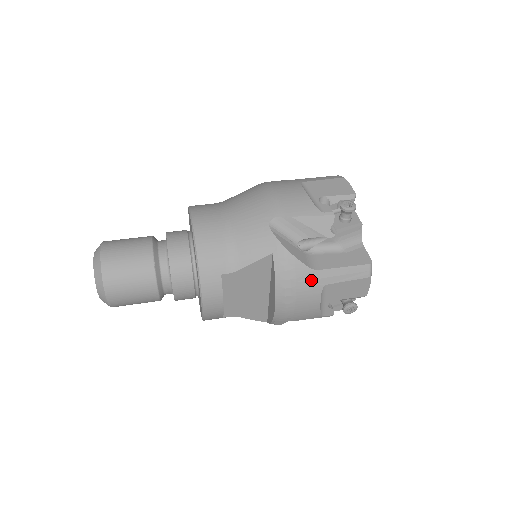
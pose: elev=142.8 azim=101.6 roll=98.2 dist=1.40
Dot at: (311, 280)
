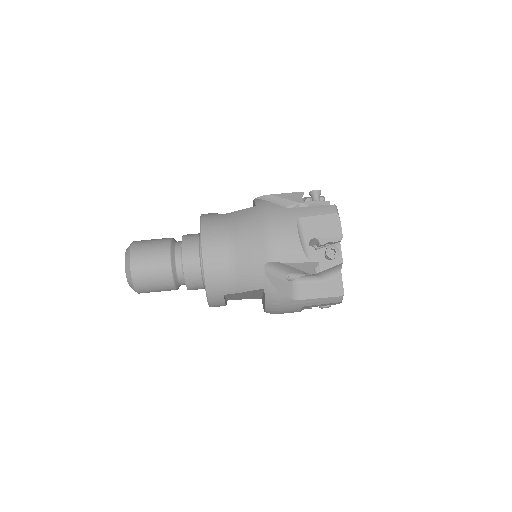
Dot at: (293, 305)
